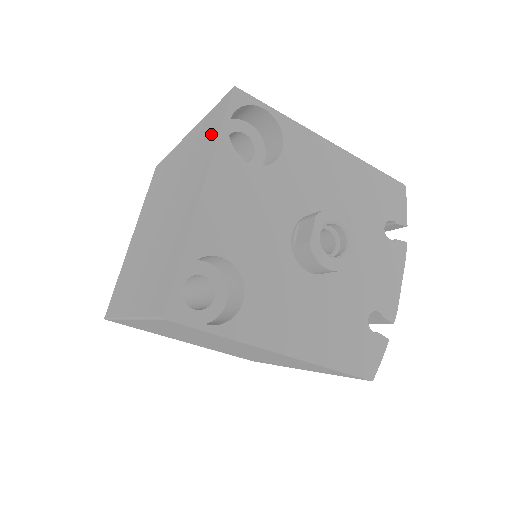
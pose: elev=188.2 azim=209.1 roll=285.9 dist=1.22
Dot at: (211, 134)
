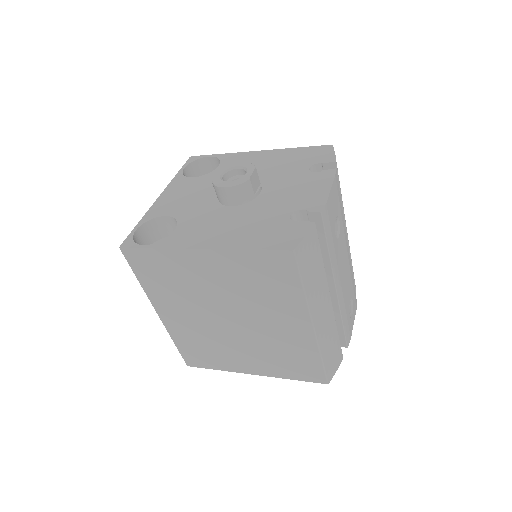
Dot at: occluded
